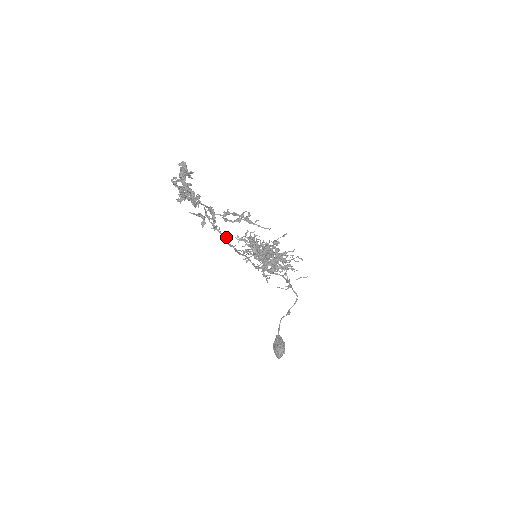
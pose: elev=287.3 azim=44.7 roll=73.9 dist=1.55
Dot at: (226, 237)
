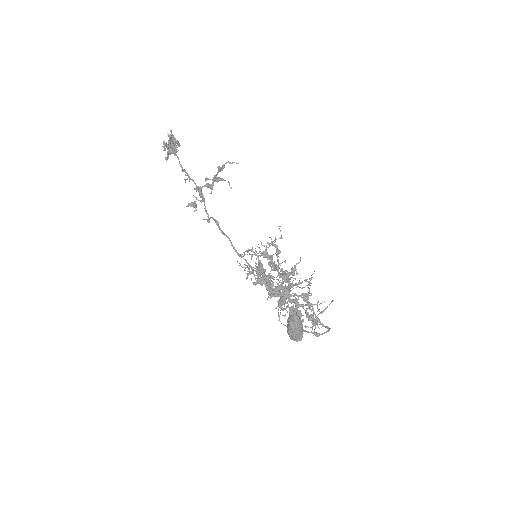
Dot at: (217, 221)
